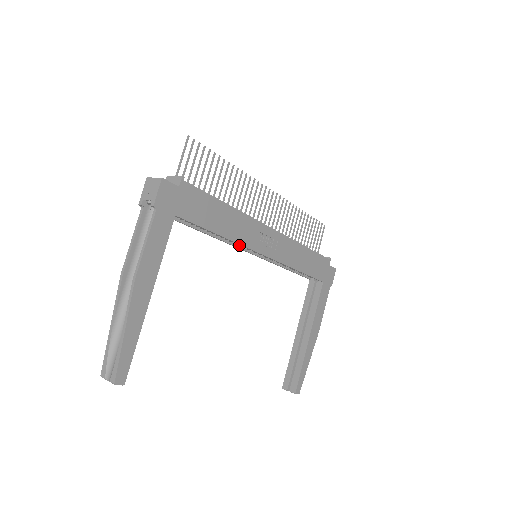
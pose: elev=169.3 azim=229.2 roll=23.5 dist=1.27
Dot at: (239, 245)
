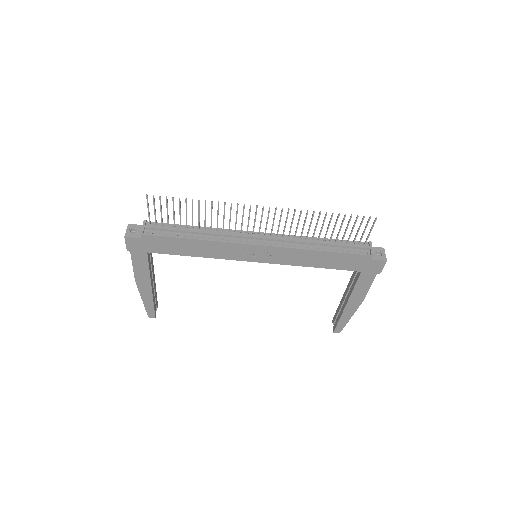
Dot at: occluded
